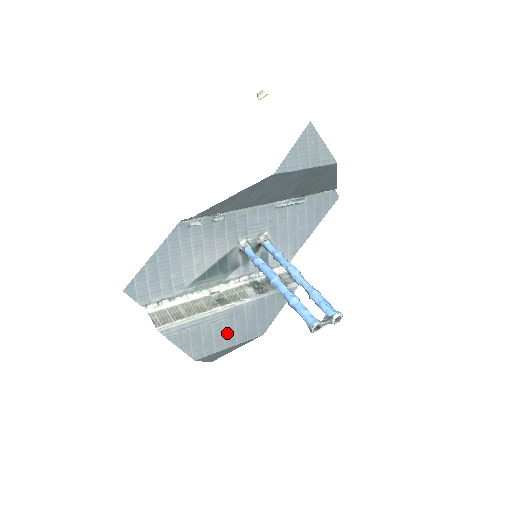
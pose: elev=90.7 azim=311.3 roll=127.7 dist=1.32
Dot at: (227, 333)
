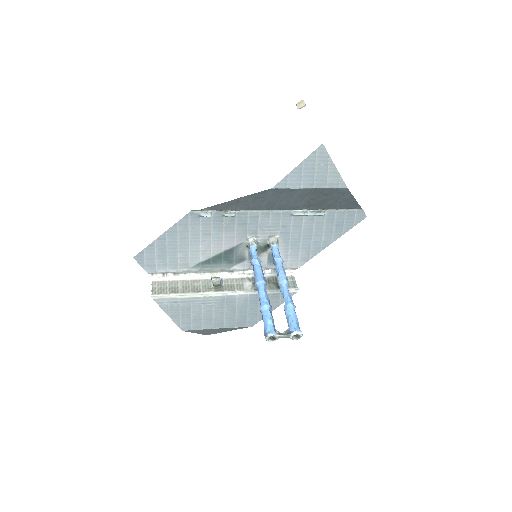
Dot at: (216, 316)
